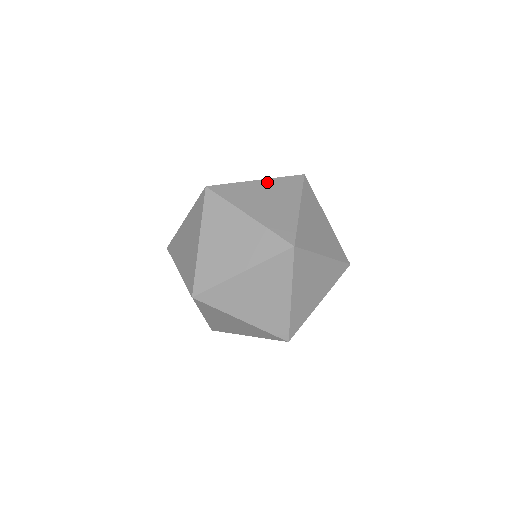
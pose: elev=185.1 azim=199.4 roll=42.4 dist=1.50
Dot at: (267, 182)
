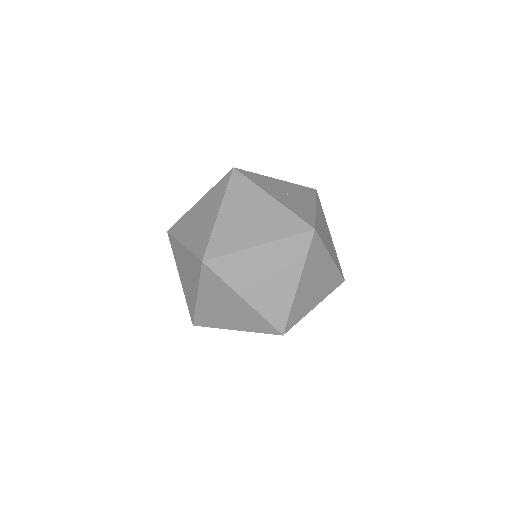
Dot at: (275, 205)
